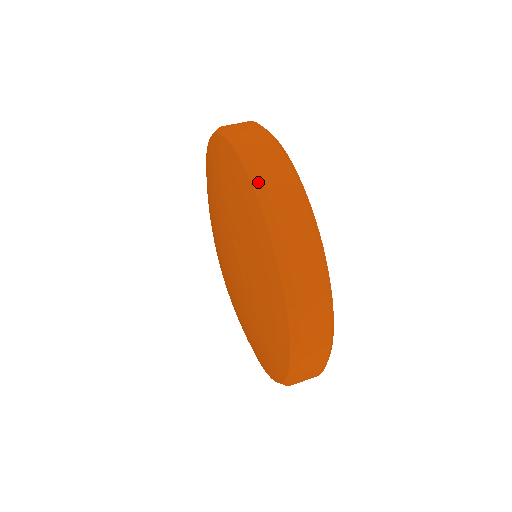
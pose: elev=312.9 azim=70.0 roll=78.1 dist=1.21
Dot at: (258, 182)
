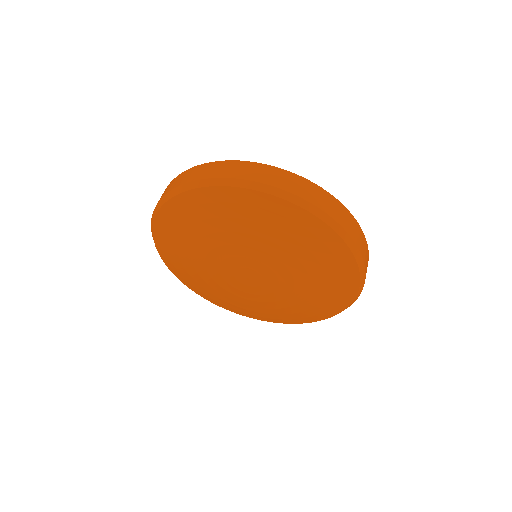
Dot at: (196, 183)
